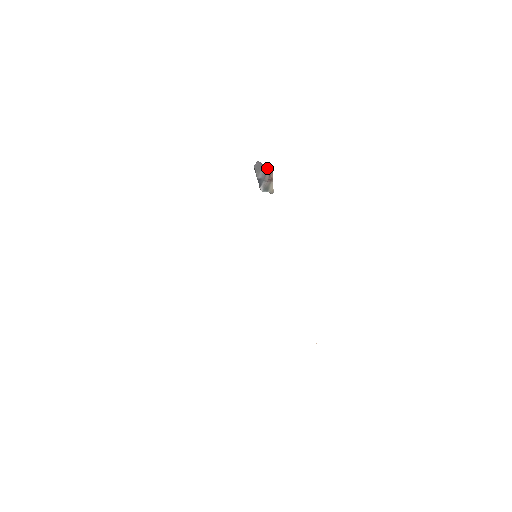
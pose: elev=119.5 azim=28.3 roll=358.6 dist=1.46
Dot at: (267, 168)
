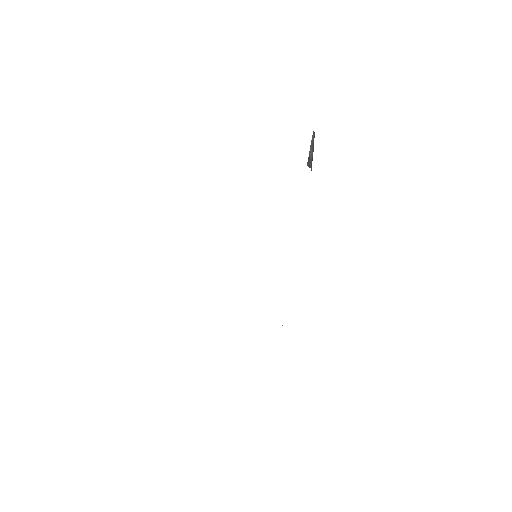
Dot at: occluded
